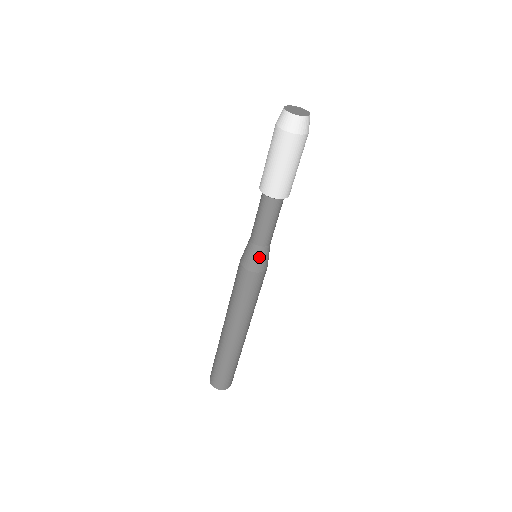
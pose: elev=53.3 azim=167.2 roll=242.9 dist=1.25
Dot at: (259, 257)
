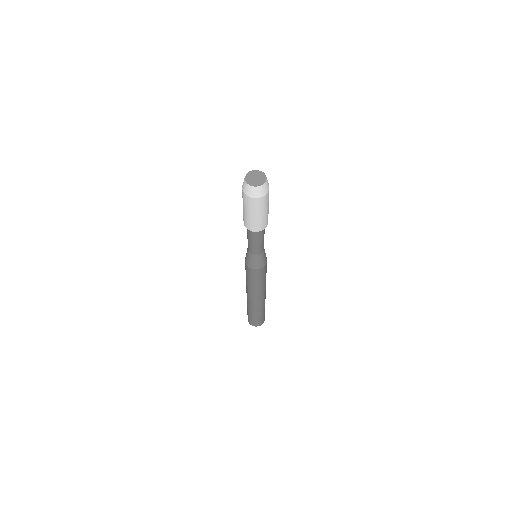
Dot at: (262, 258)
